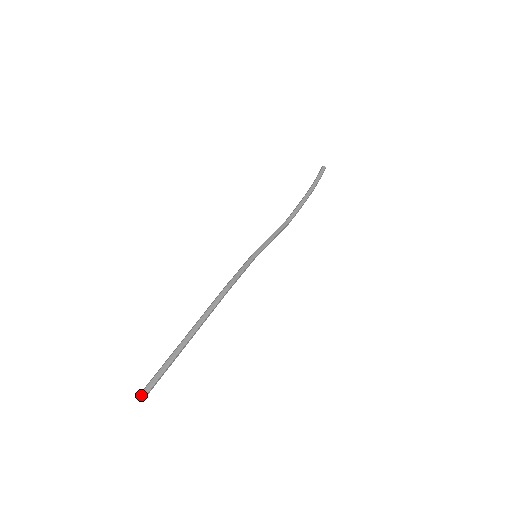
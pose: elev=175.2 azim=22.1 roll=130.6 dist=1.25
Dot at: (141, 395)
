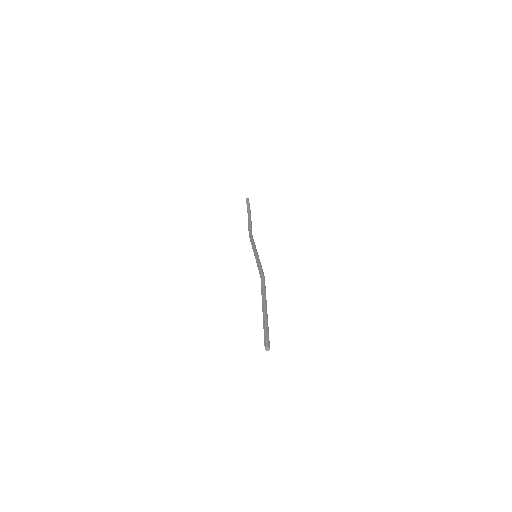
Dot at: (269, 347)
